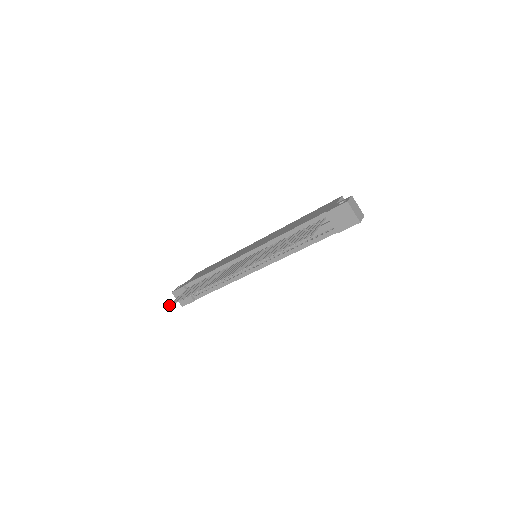
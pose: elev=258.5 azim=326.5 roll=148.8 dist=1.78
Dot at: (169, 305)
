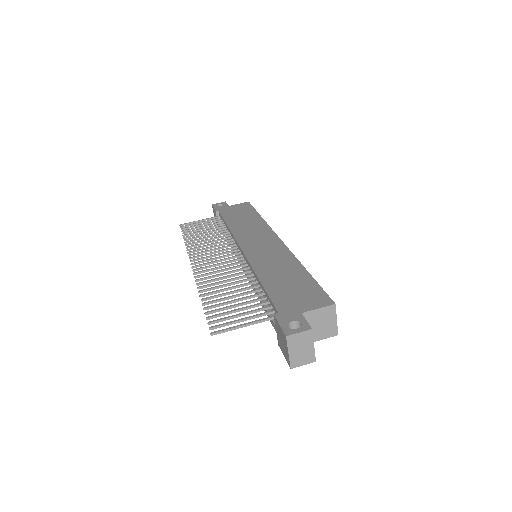
Dot at: (179, 225)
